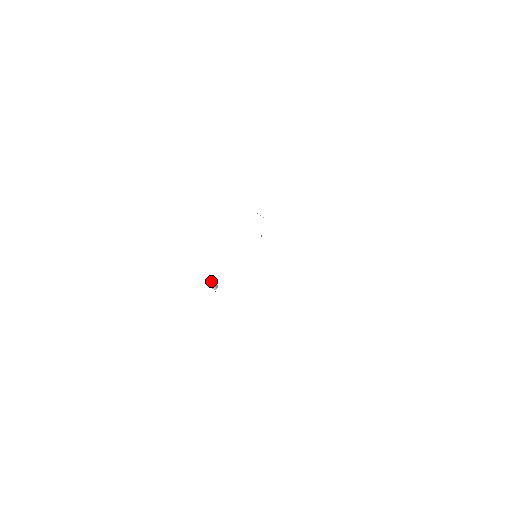
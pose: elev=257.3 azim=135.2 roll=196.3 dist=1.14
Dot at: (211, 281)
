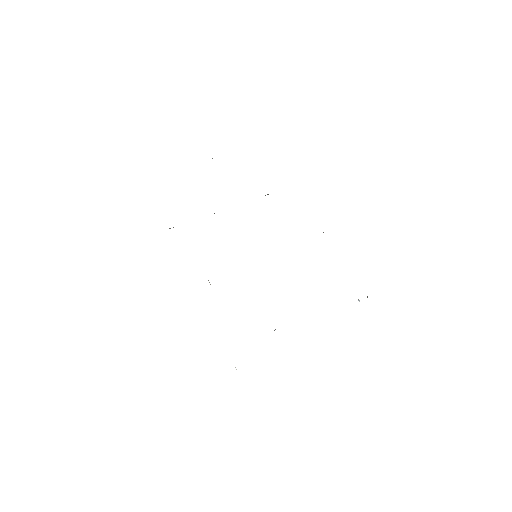
Dot at: occluded
